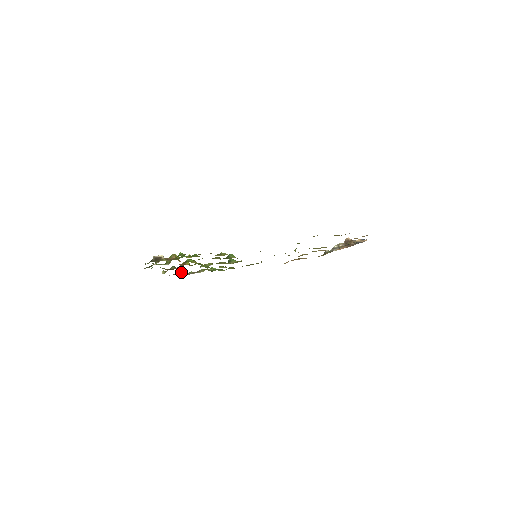
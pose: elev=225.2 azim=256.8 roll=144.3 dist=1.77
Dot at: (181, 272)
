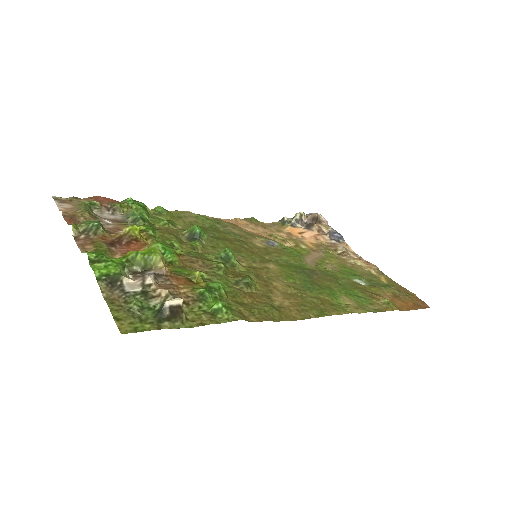
Dot at: (89, 213)
